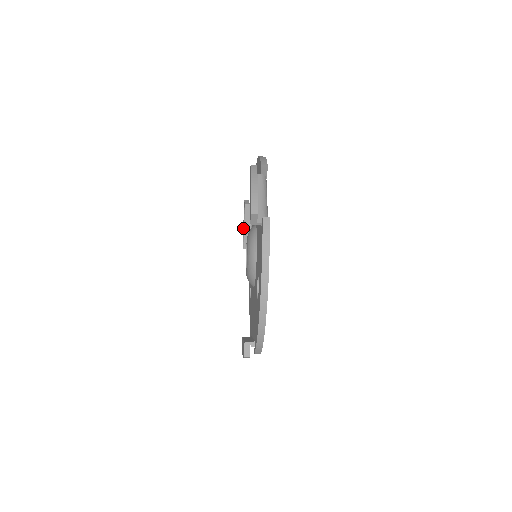
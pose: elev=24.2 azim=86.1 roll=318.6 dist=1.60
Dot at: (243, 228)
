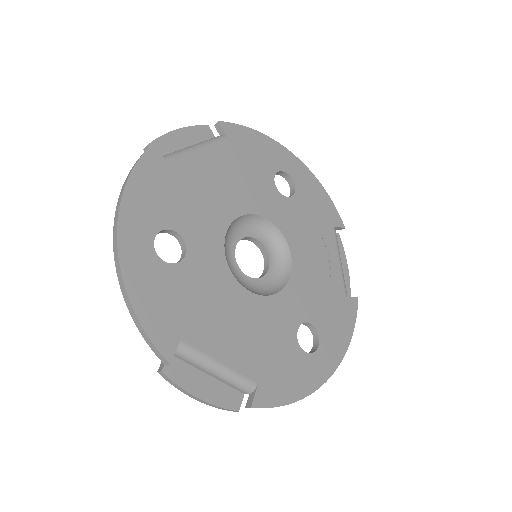
Dot at: occluded
